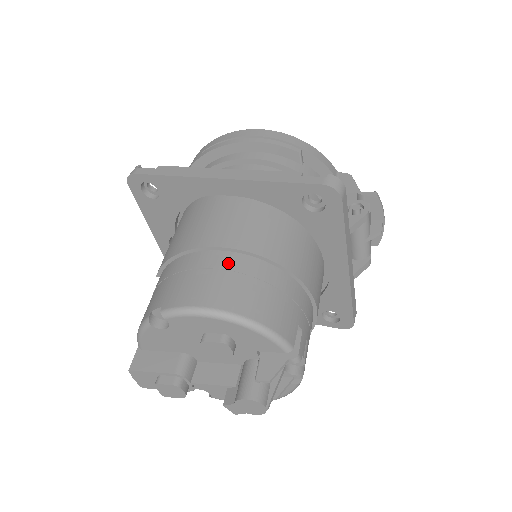
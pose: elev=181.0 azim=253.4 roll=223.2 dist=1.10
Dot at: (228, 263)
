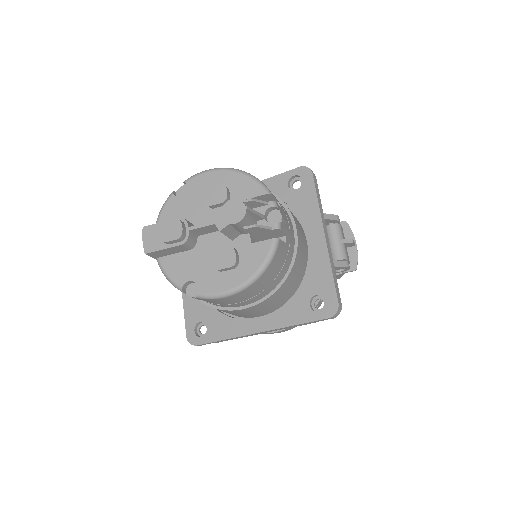
Dot at: occluded
